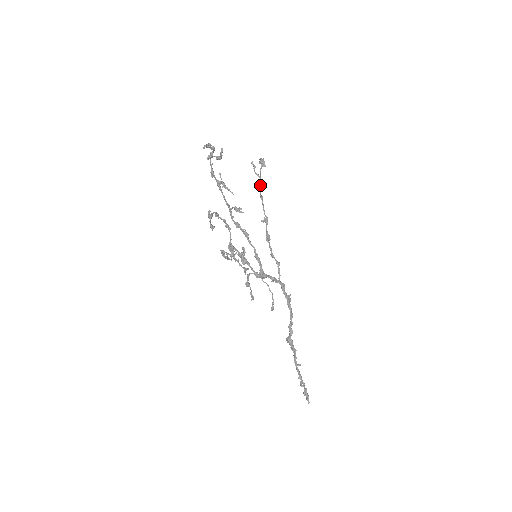
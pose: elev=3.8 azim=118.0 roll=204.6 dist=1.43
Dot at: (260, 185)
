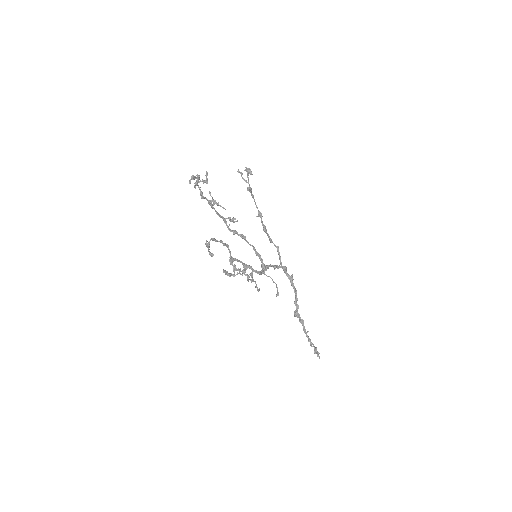
Dot at: (249, 190)
